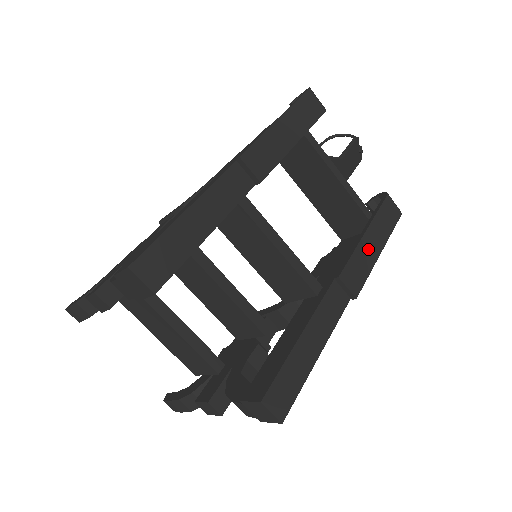
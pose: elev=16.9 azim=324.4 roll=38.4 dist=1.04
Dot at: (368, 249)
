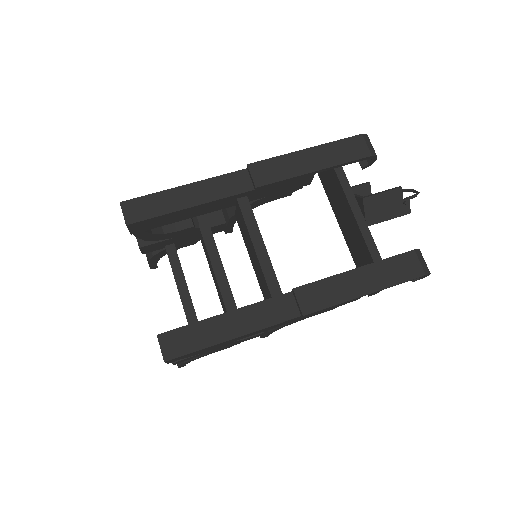
Dot at: (349, 284)
